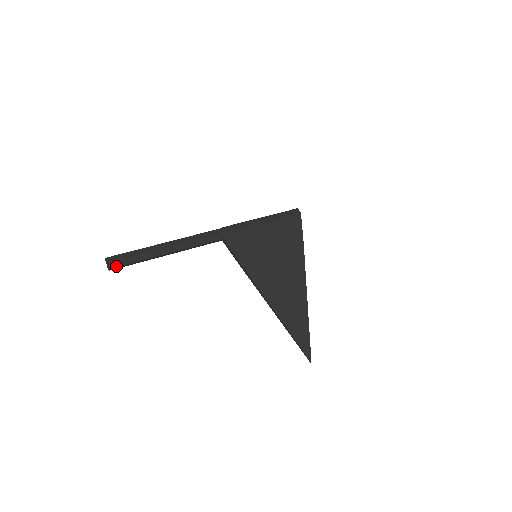
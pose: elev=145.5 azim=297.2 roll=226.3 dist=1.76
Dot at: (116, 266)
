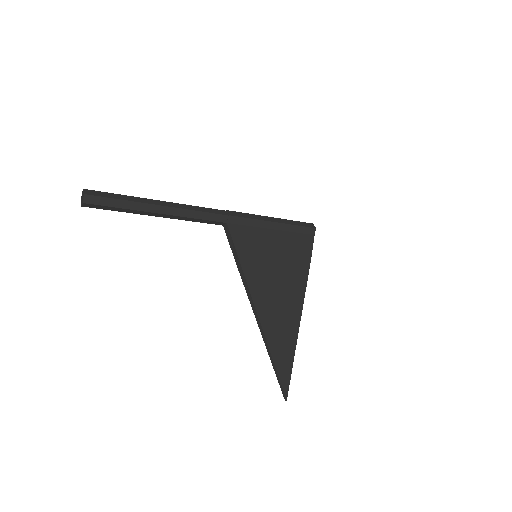
Dot at: (93, 203)
